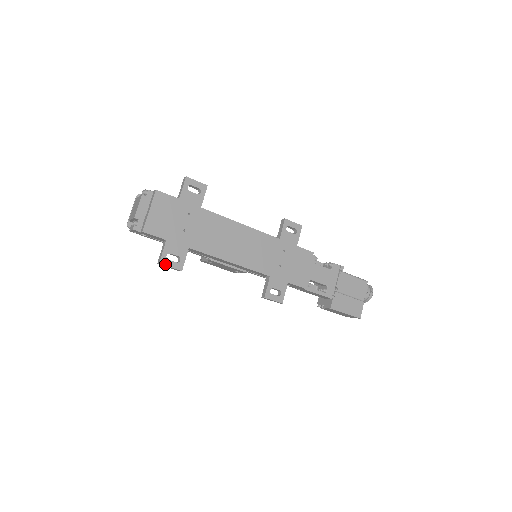
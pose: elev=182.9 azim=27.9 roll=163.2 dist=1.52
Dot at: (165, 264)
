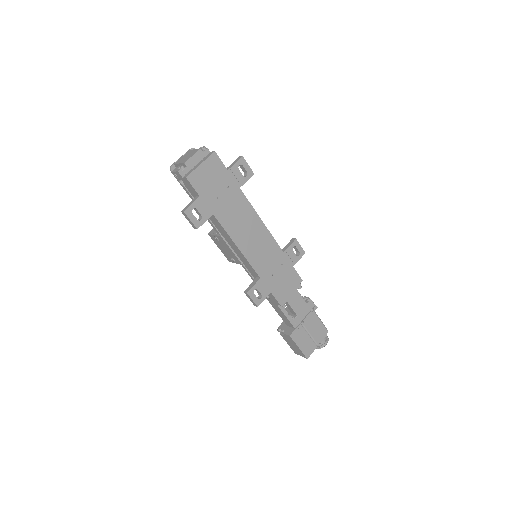
Dot at: (188, 215)
